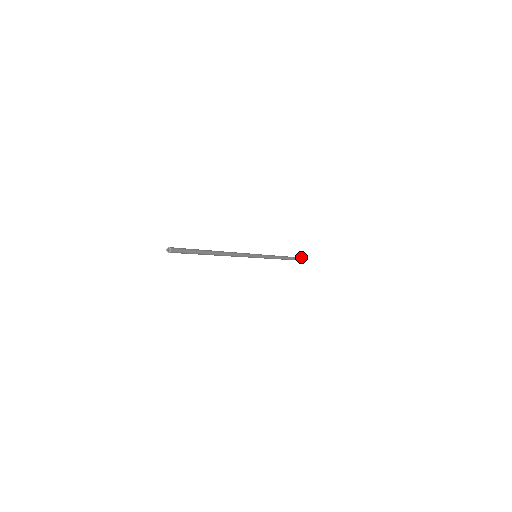
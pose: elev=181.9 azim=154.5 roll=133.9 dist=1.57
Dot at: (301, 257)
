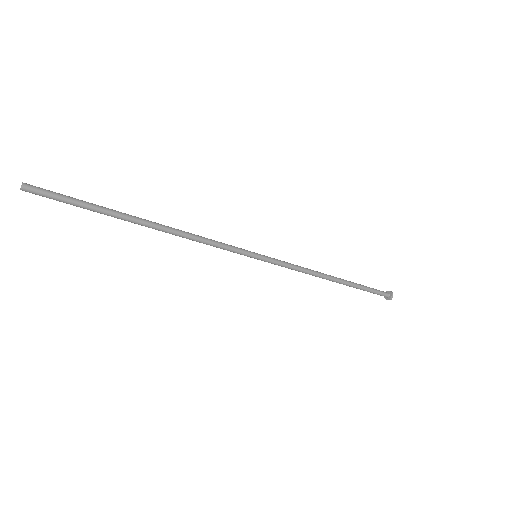
Dot at: occluded
